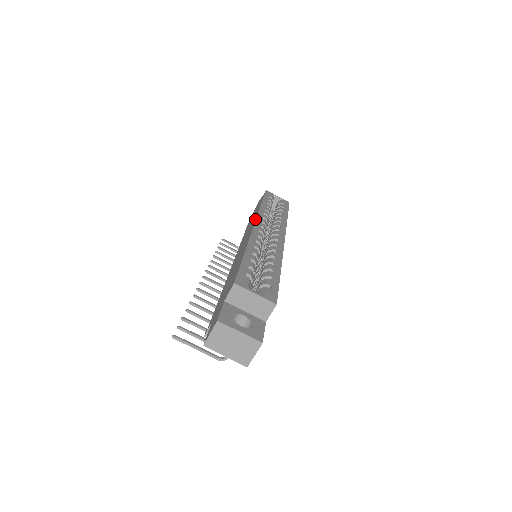
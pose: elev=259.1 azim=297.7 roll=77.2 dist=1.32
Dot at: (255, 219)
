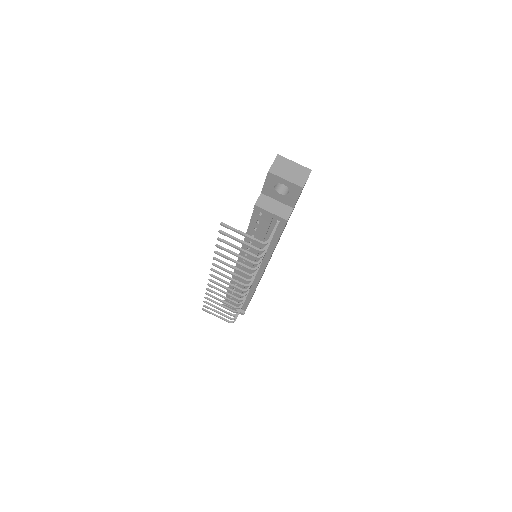
Dot at: occluded
